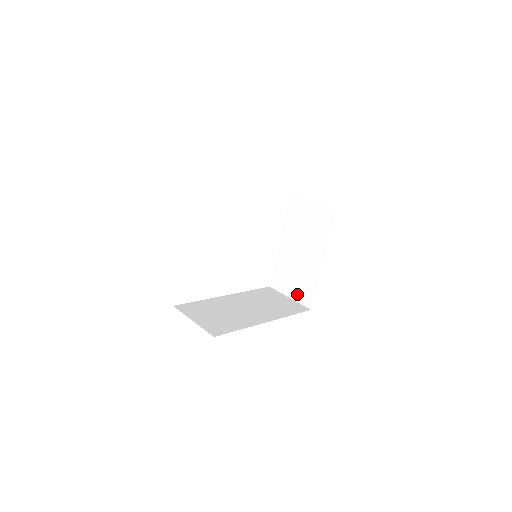
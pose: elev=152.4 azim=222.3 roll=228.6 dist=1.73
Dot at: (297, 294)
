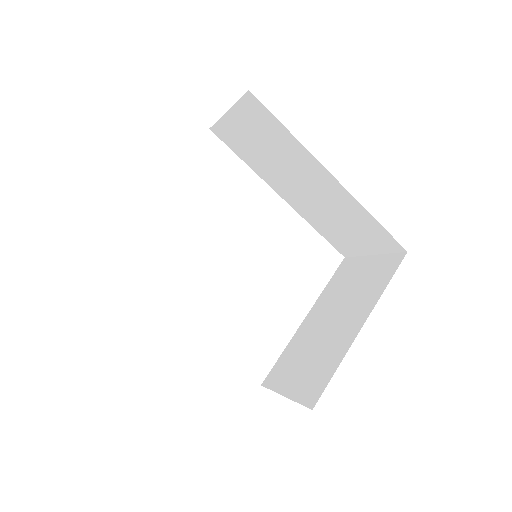
Dot at: (299, 387)
